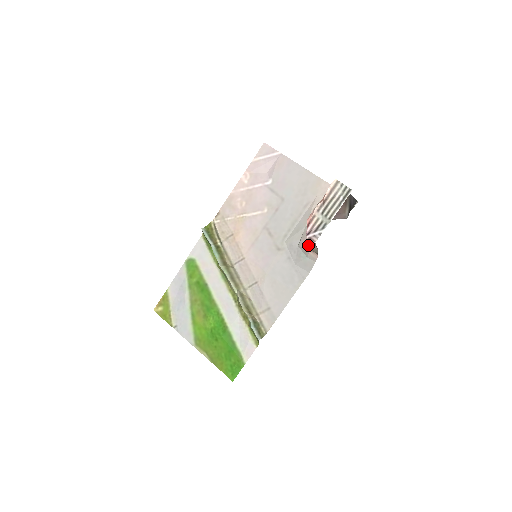
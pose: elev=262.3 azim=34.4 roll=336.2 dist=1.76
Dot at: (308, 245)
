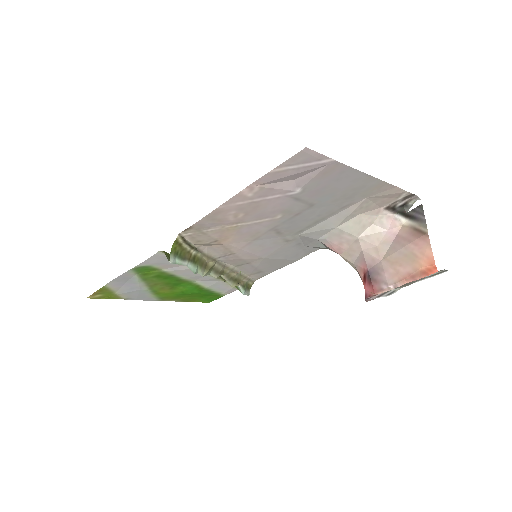
Dot at: (338, 251)
